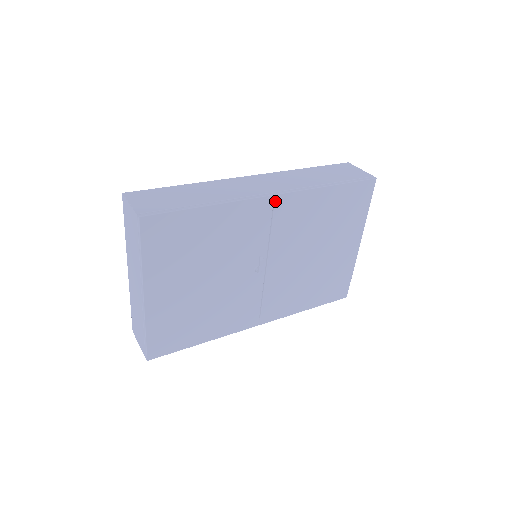
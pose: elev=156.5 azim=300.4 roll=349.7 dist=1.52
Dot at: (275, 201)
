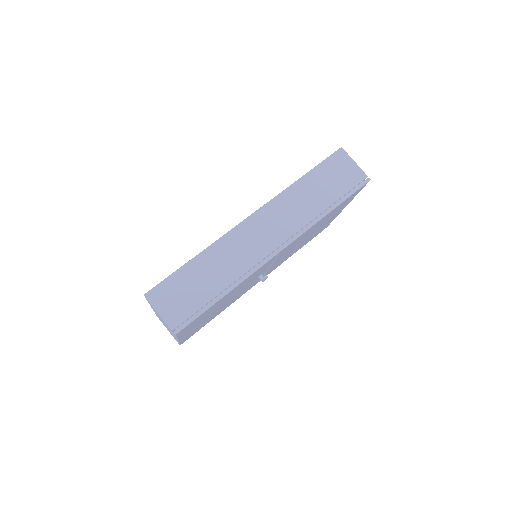
Dot at: (280, 252)
